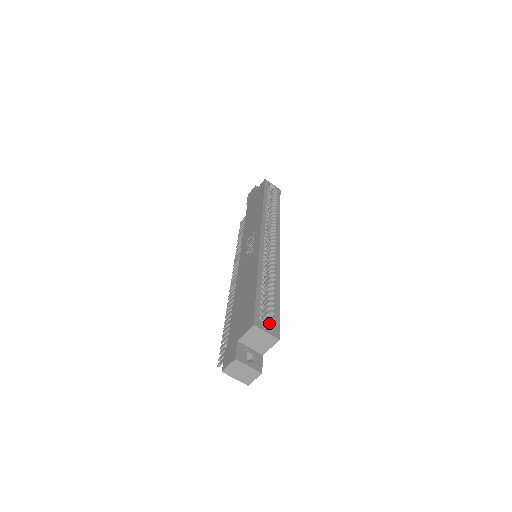
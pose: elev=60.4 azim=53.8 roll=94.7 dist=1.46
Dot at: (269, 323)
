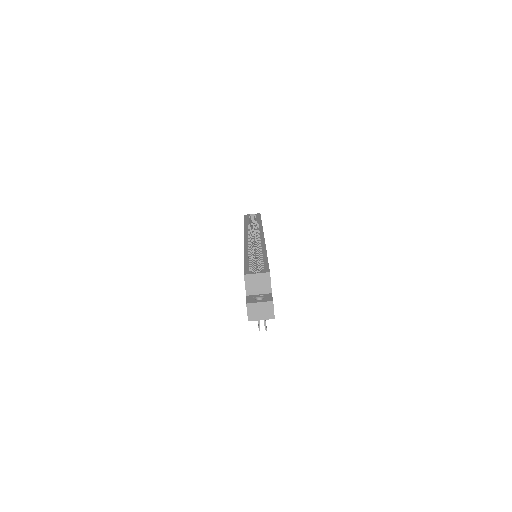
Dot at: (260, 270)
